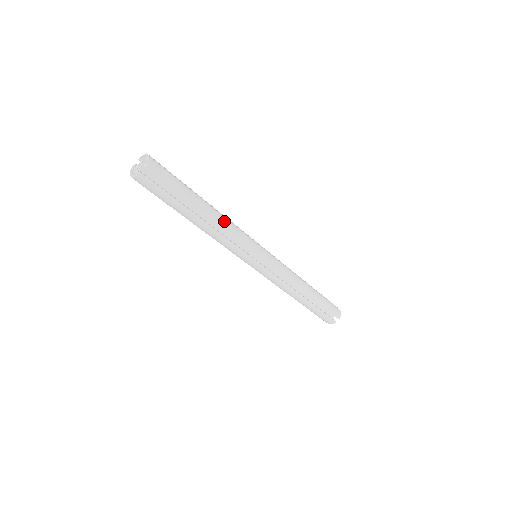
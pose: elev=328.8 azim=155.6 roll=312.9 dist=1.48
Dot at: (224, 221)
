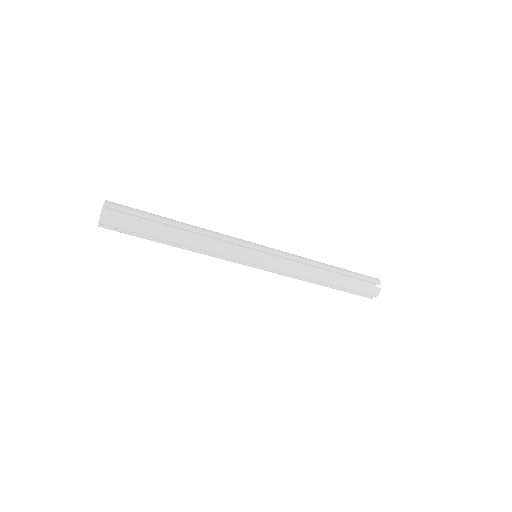
Dot at: (200, 245)
